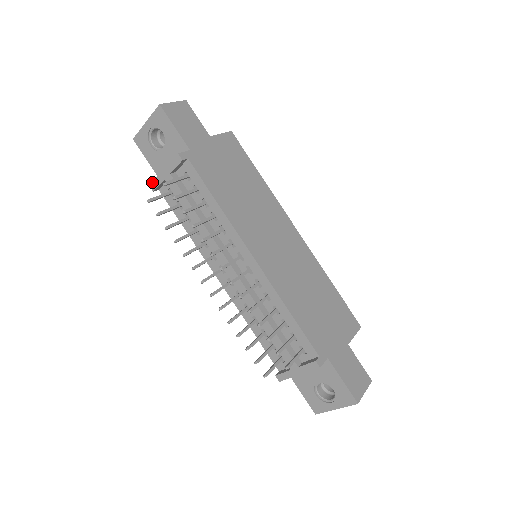
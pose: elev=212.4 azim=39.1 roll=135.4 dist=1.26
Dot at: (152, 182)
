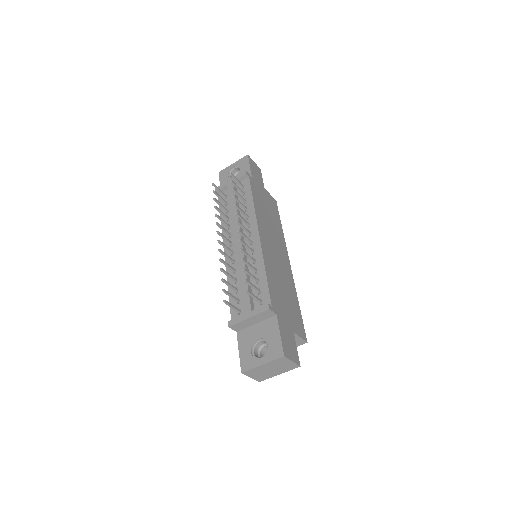
Dot at: (218, 186)
